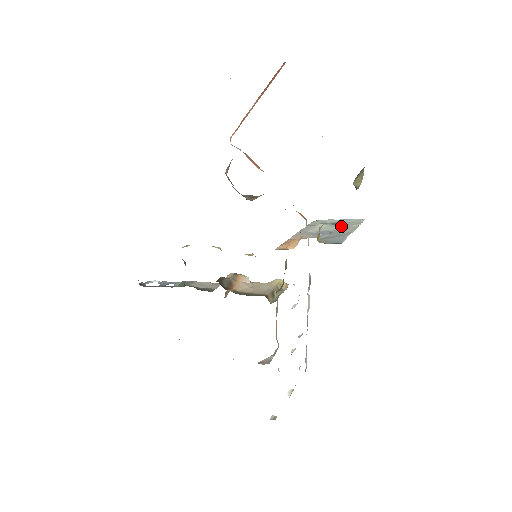
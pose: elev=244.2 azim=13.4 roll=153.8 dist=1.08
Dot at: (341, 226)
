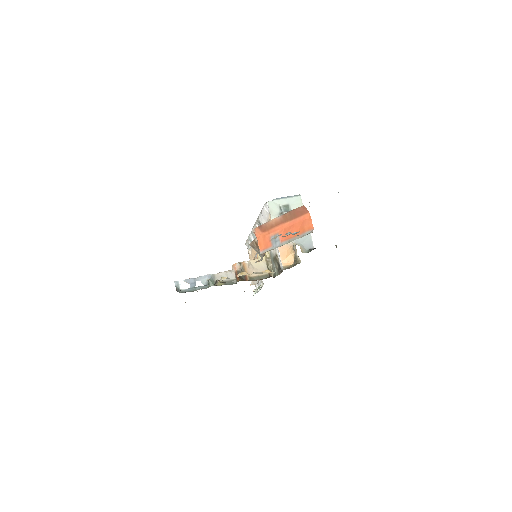
Dot at: occluded
